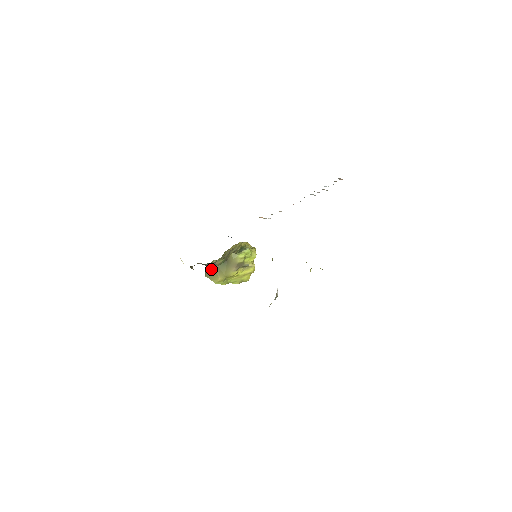
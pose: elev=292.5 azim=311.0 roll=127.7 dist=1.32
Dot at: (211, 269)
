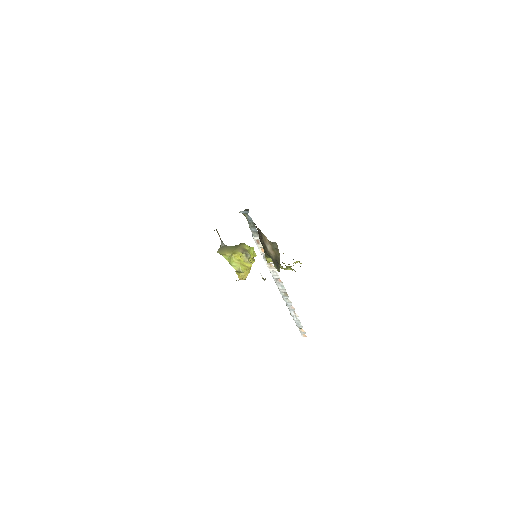
Dot at: (223, 247)
